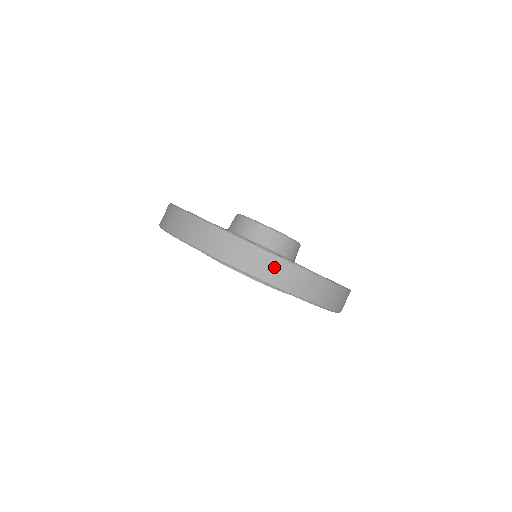
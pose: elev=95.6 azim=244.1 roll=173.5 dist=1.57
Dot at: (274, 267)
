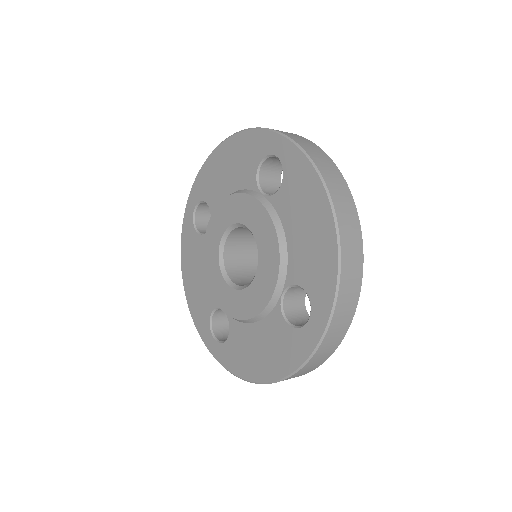
Dot at: (355, 249)
